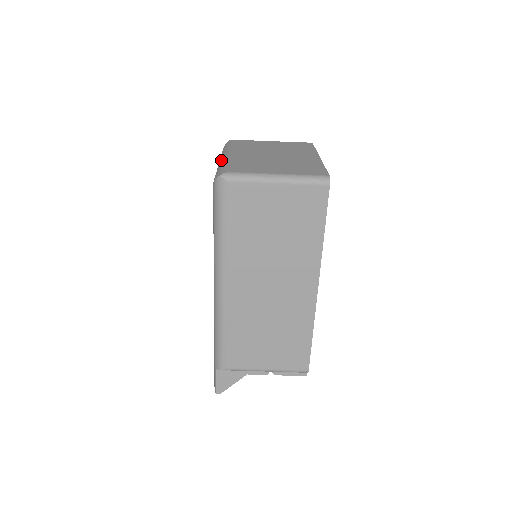
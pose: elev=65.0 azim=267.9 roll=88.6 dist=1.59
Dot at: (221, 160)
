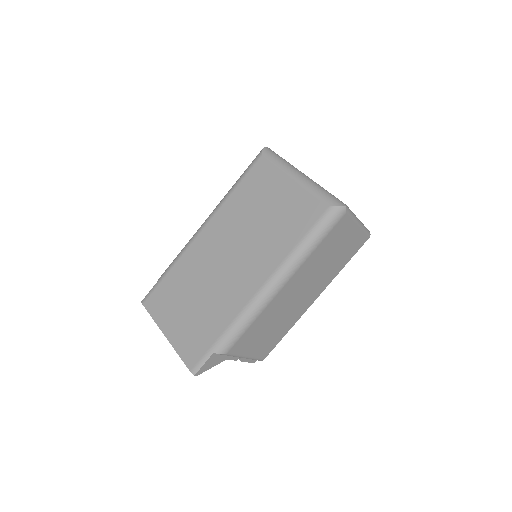
Dot at: (306, 178)
